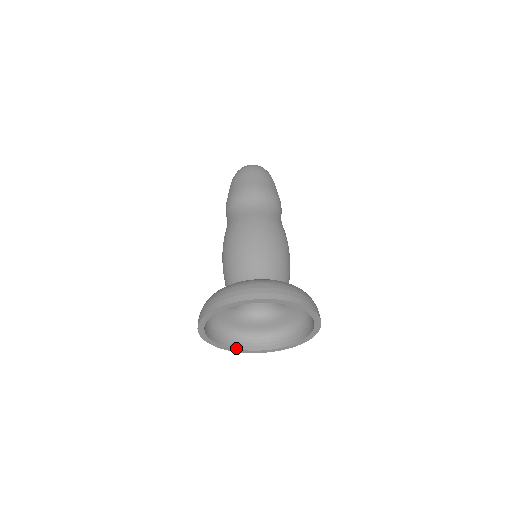
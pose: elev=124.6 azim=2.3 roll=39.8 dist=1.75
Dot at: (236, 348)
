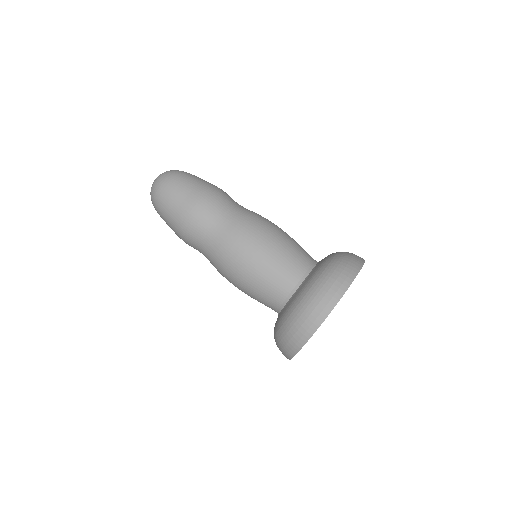
Dot at: occluded
